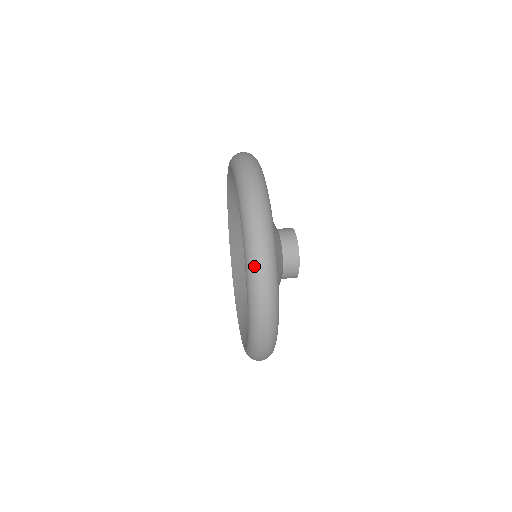
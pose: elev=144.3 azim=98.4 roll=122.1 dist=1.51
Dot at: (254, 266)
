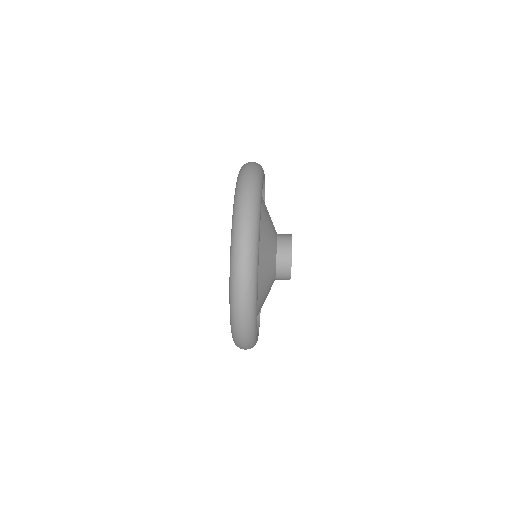
Dot at: (236, 342)
